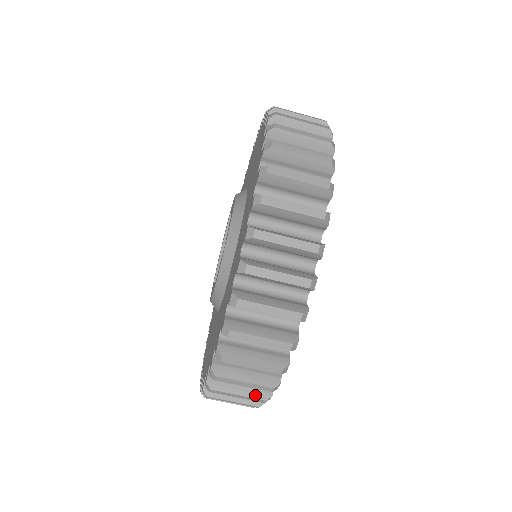
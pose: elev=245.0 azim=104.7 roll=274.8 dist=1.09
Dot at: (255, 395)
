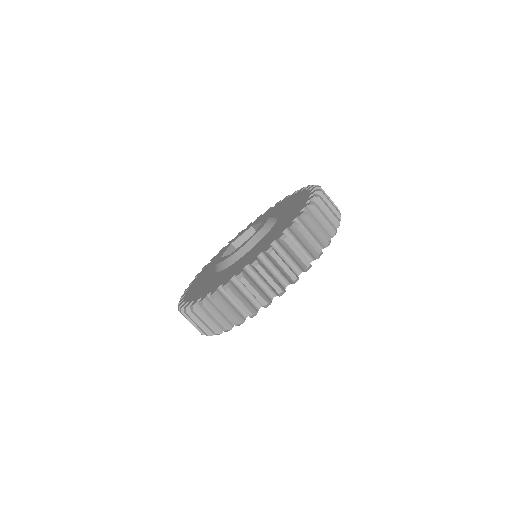
Dot at: occluded
